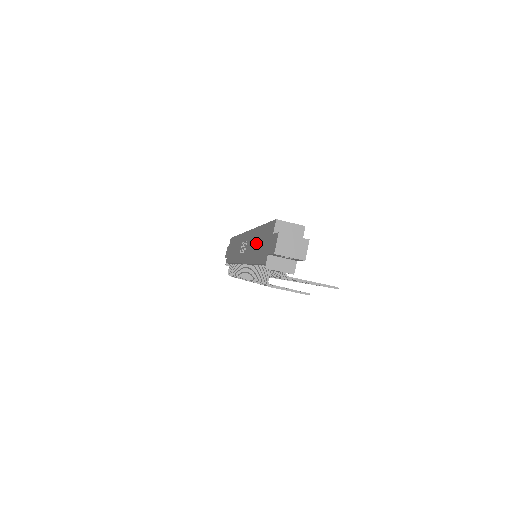
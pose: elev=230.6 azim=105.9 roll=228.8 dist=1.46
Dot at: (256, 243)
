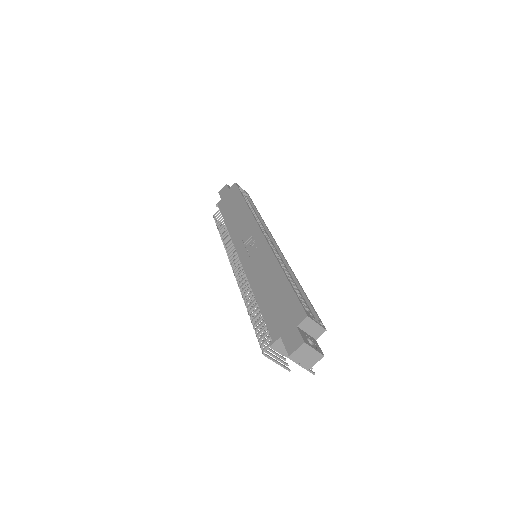
Dot at: (270, 283)
